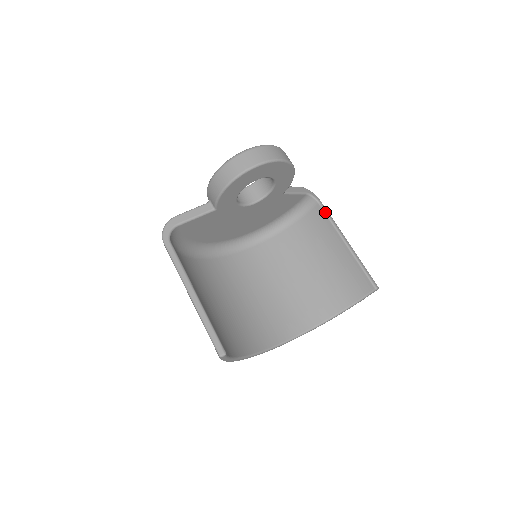
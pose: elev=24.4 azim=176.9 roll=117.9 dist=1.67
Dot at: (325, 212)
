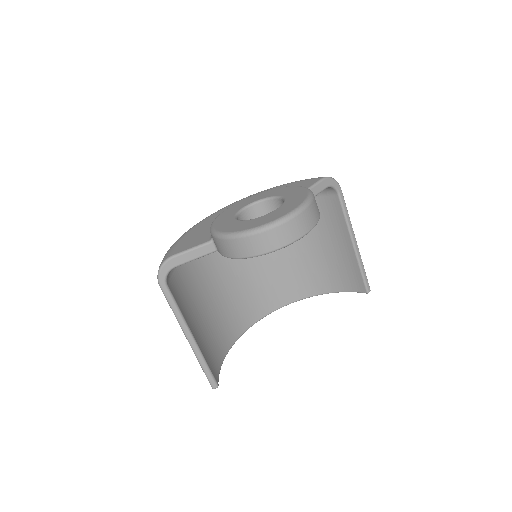
Dot at: (342, 207)
